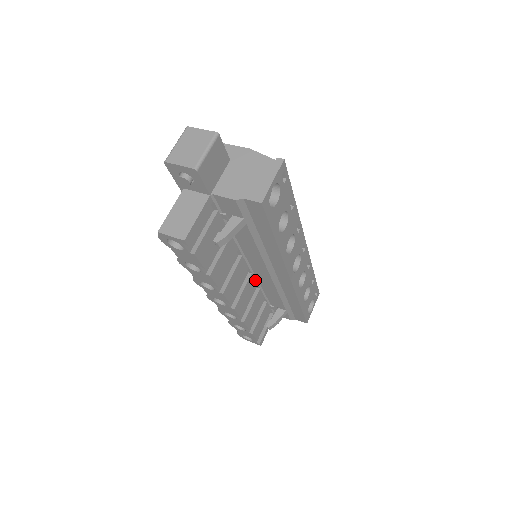
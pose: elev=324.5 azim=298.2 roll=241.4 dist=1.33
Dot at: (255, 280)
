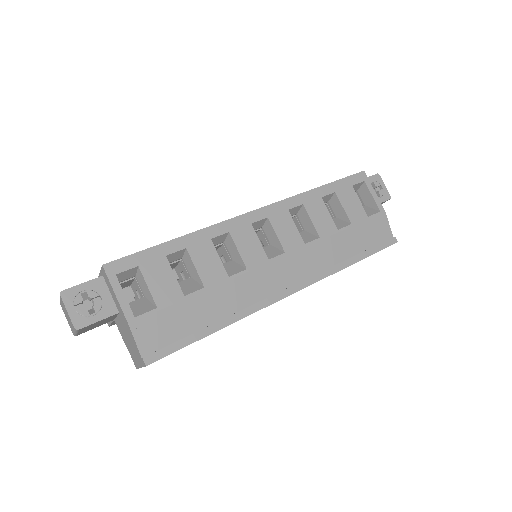
Dot at: occluded
